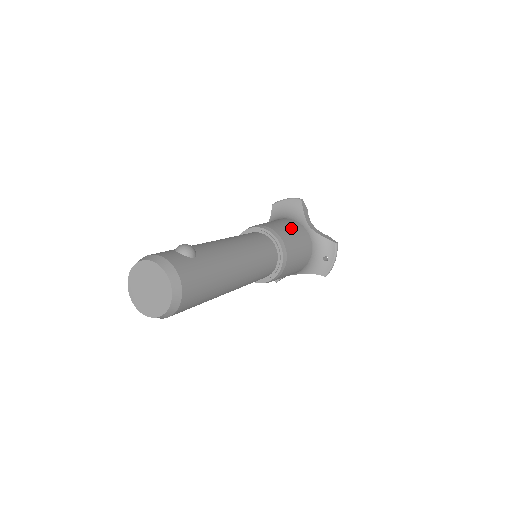
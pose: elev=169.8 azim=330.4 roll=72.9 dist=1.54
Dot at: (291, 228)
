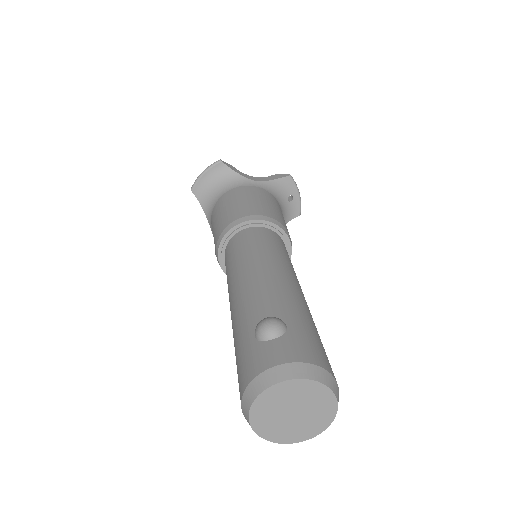
Dot at: (252, 198)
